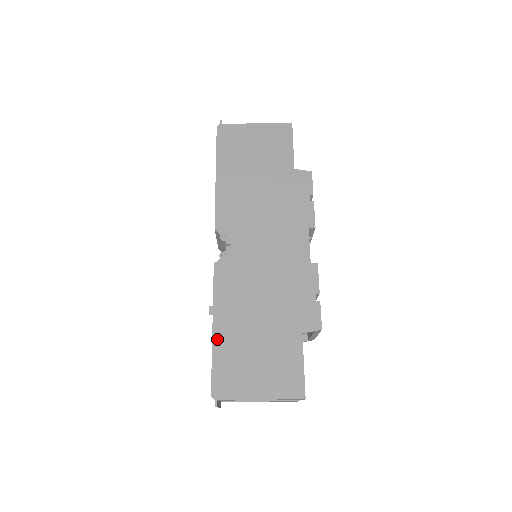
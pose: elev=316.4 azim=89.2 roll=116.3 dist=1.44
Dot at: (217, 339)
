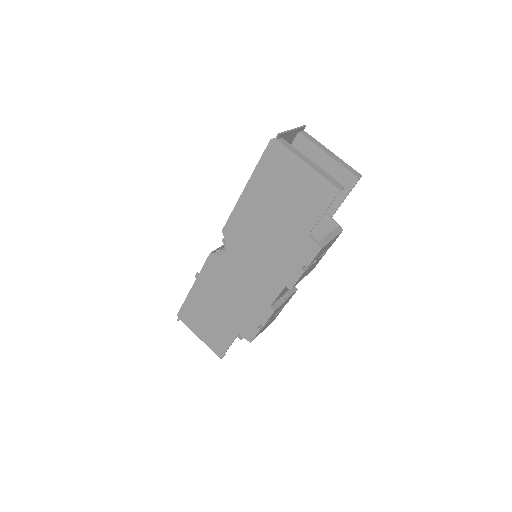
Dot at: (192, 294)
